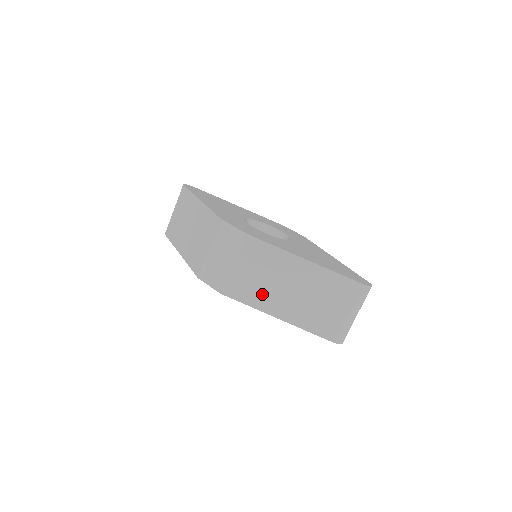
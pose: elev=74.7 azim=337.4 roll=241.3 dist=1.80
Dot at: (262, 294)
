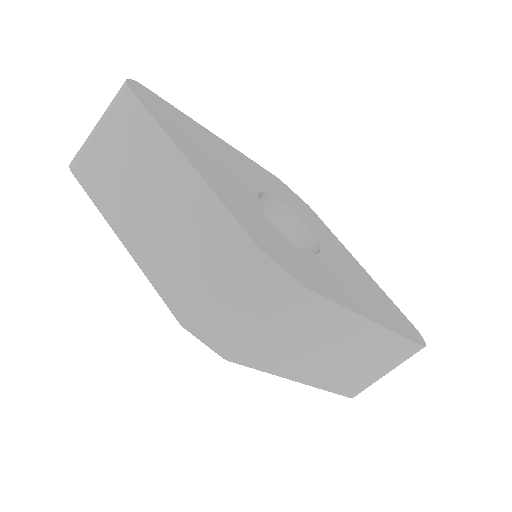
Dot at: (289, 359)
